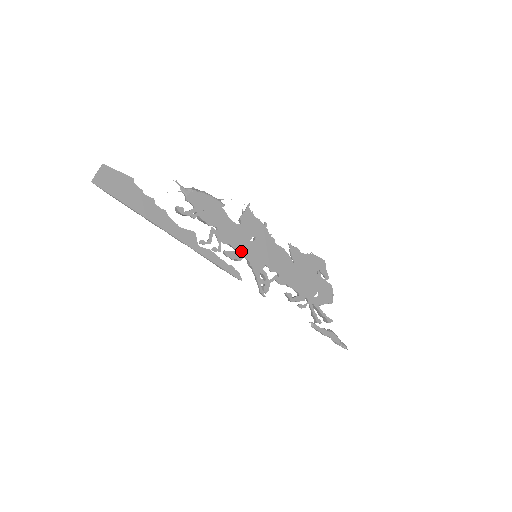
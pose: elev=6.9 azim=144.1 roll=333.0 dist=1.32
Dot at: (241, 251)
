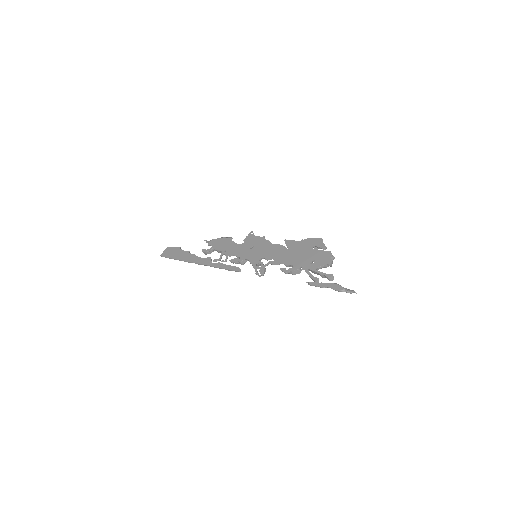
Dot at: (242, 256)
